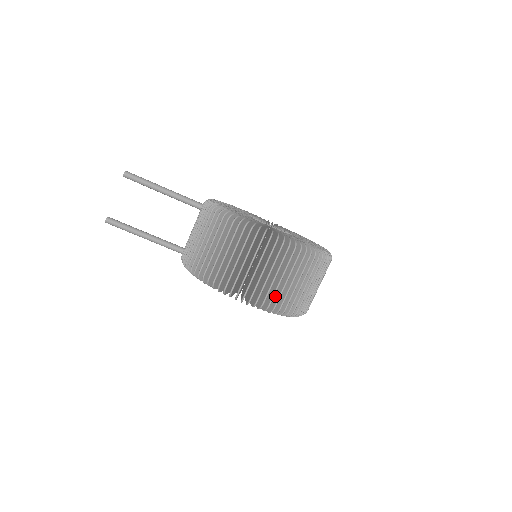
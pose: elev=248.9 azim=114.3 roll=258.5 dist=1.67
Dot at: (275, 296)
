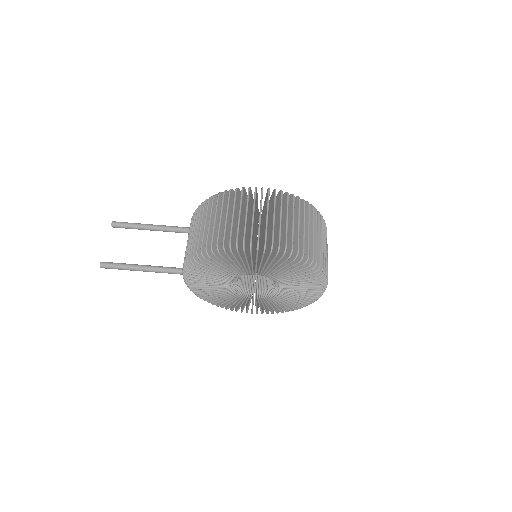
Dot at: (282, 240)
